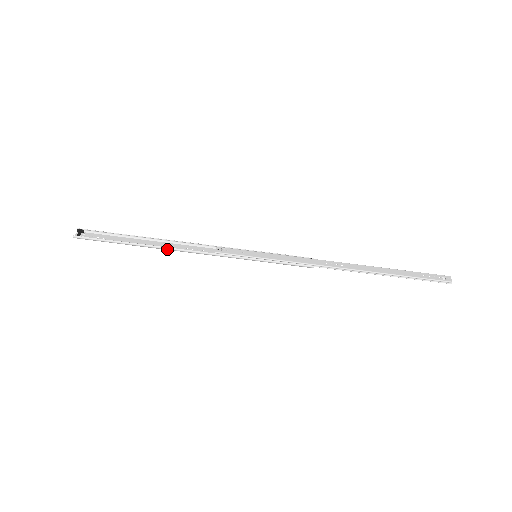
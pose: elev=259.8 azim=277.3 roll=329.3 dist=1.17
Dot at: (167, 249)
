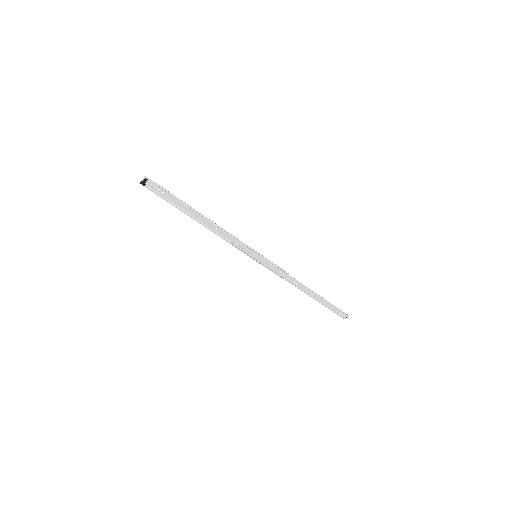
Dot at: (202, 224)
